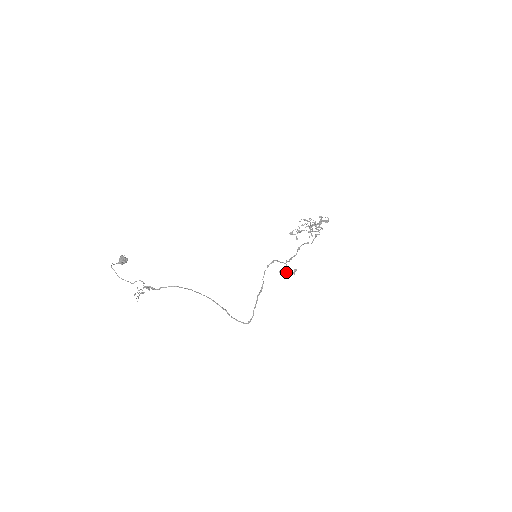
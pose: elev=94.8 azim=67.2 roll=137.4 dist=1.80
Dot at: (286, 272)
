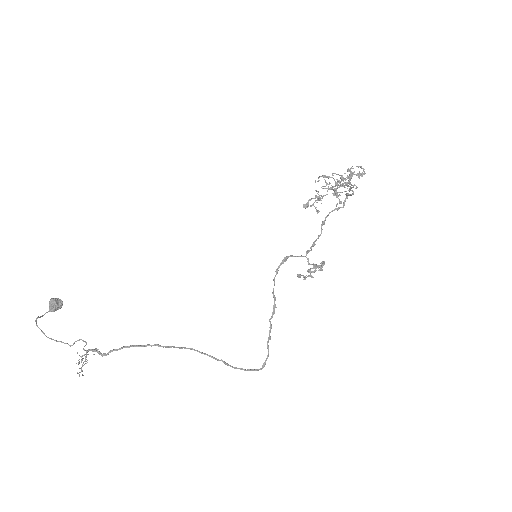
Dot at: (308, 272)
